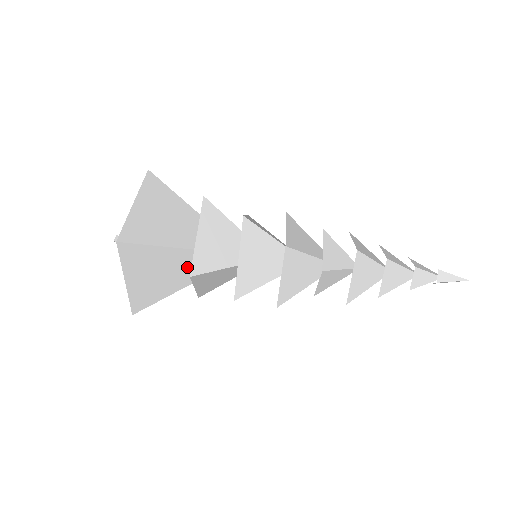
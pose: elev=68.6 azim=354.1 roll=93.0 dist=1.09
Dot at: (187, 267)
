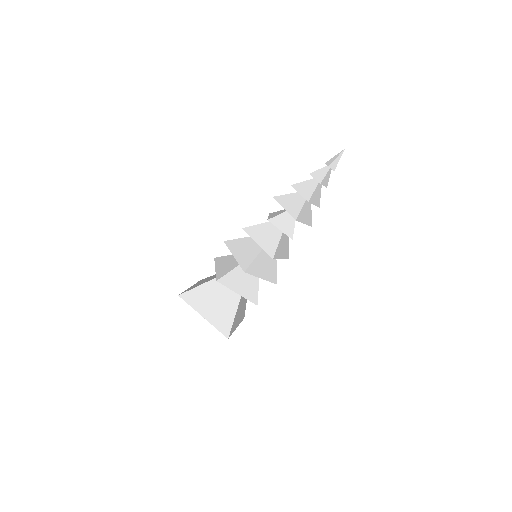
Dot at: (227, 288)
